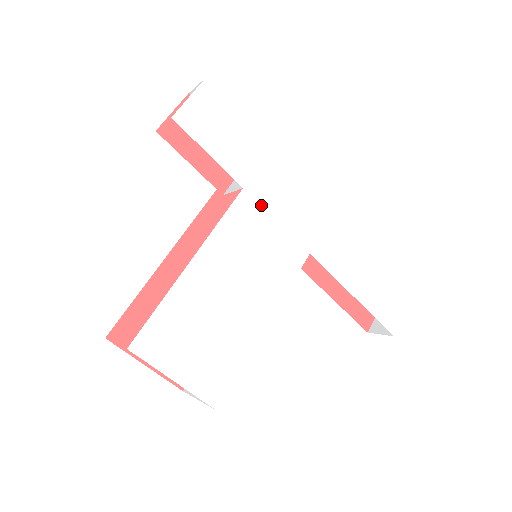
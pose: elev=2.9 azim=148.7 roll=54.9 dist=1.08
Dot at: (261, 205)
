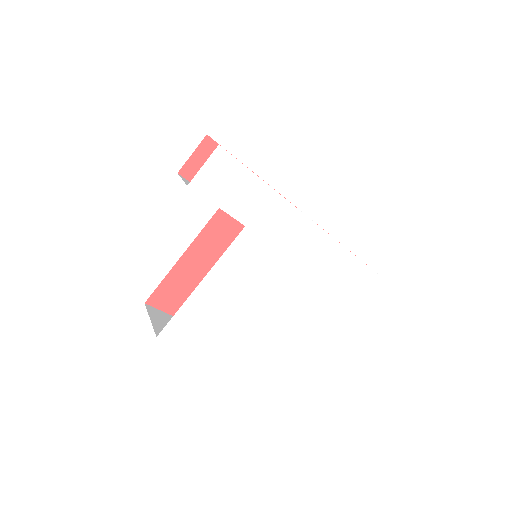
Dot at: (260, 235)
